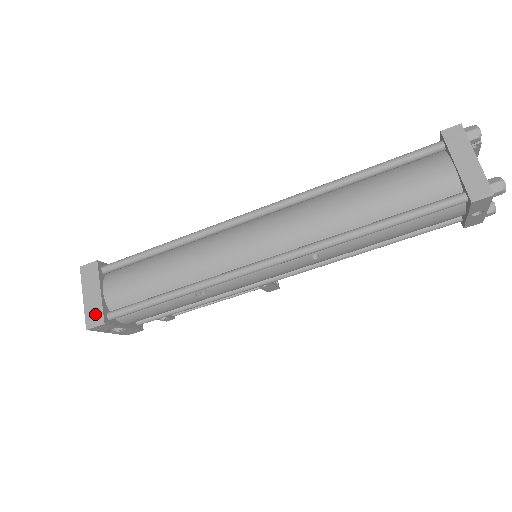
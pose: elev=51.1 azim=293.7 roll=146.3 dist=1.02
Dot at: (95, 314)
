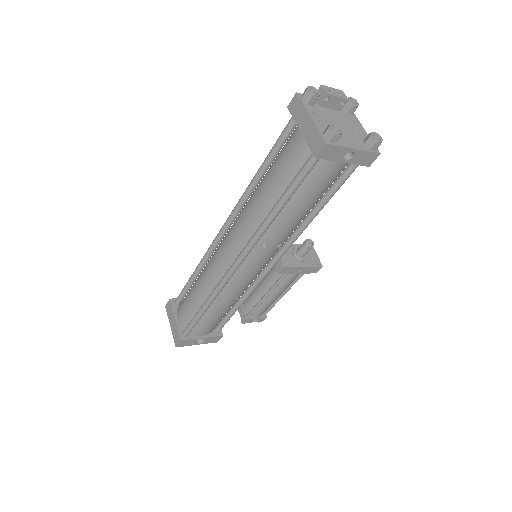
Dot at: (176, 335)
